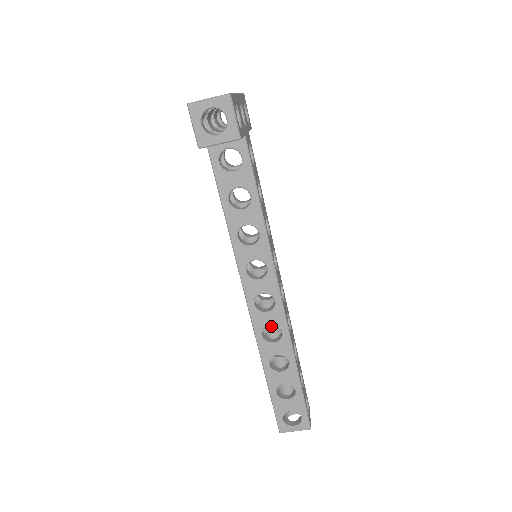
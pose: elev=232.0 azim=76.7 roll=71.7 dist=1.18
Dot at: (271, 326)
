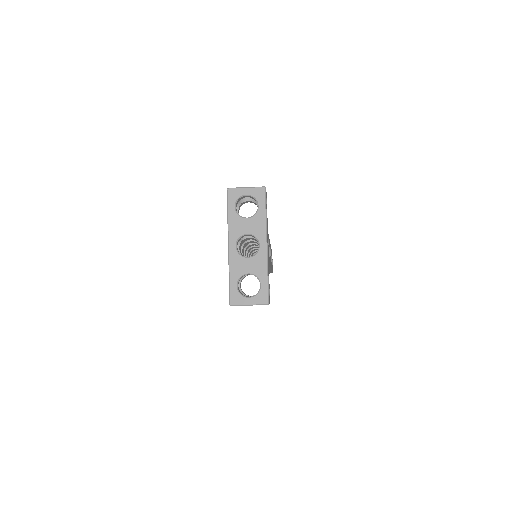
Dot at: occluded
